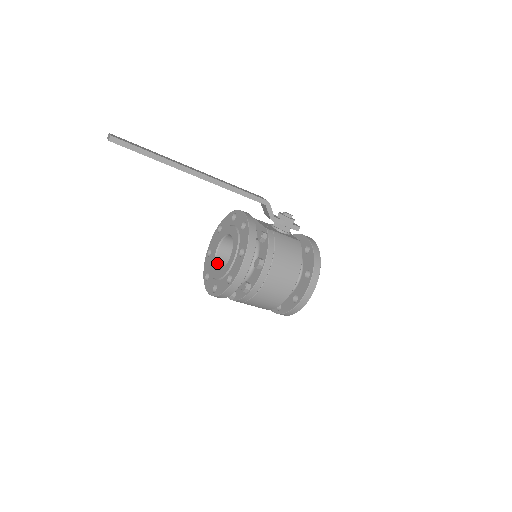
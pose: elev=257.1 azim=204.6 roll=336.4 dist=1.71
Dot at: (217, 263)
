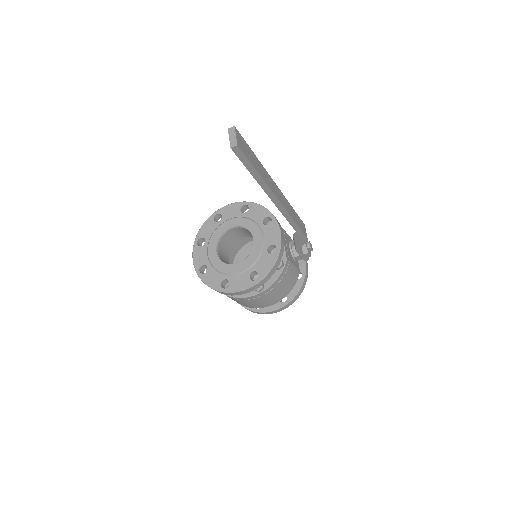
Dot at: (220, 242)
